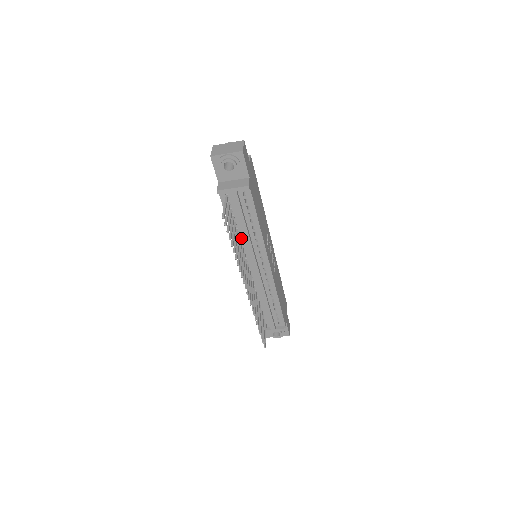
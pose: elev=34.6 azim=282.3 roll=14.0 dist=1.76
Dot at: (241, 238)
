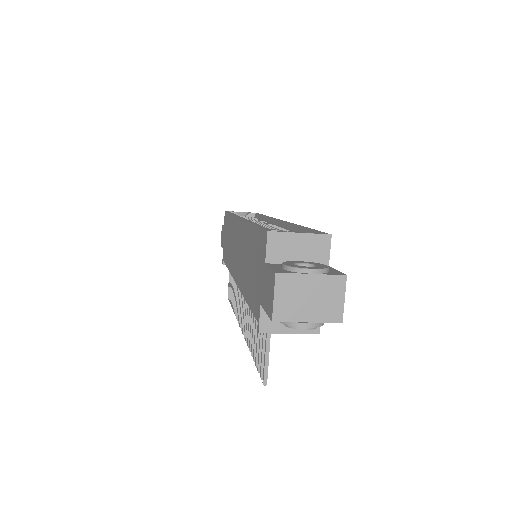
Dot at: occluded
